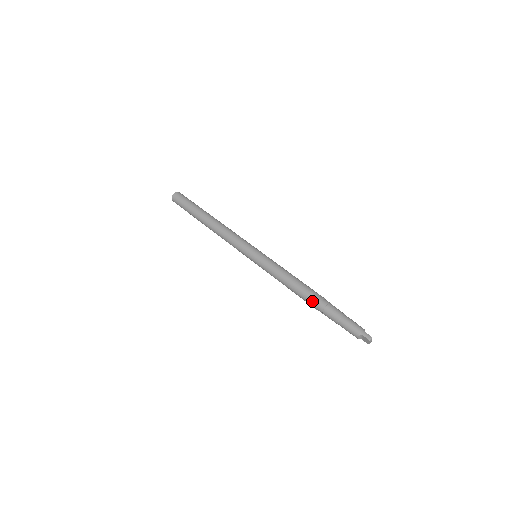
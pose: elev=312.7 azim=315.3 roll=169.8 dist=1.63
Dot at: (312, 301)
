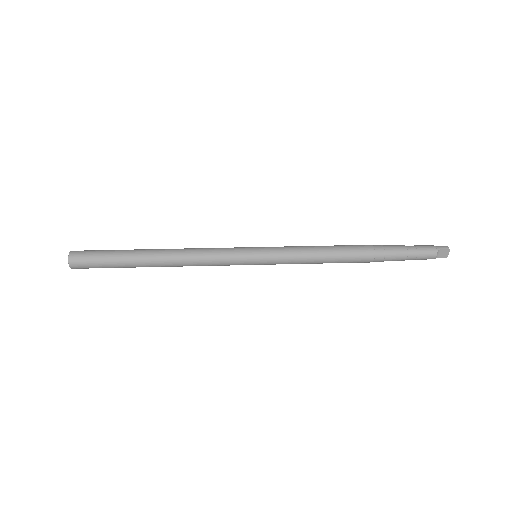
Dot at: (366, 253)
